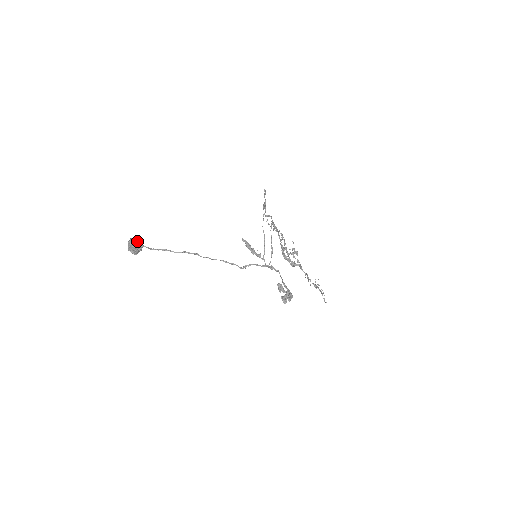
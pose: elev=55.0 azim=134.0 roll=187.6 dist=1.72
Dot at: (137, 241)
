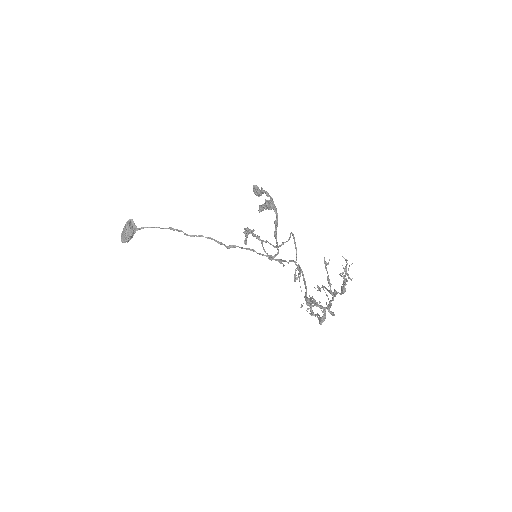
Dot at: occluded
